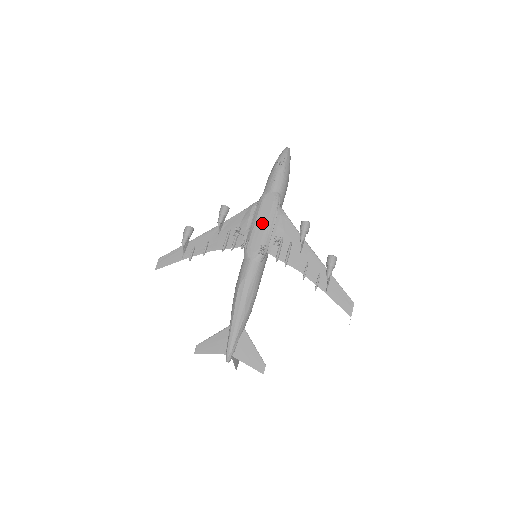
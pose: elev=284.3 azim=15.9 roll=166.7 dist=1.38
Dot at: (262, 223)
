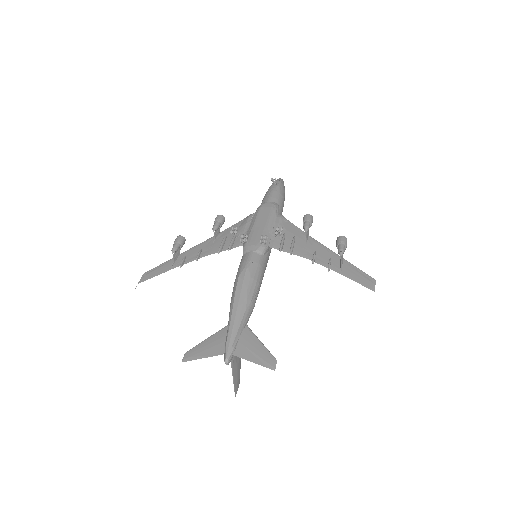
Dot at: (261, 223)
